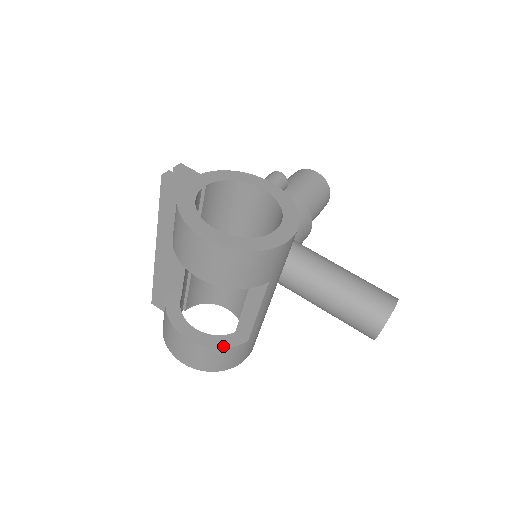
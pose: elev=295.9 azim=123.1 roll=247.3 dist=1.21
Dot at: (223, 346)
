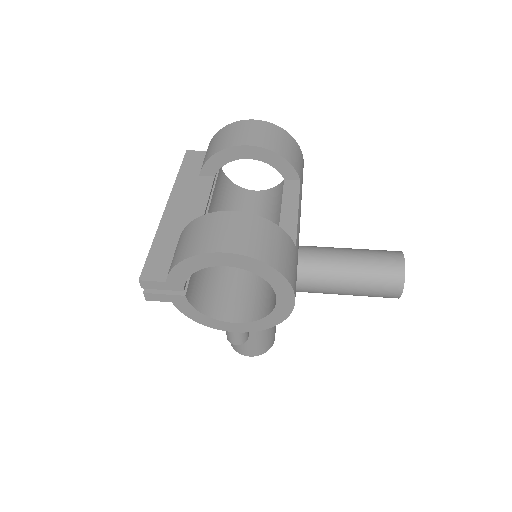
Dot at: (277, 227)
